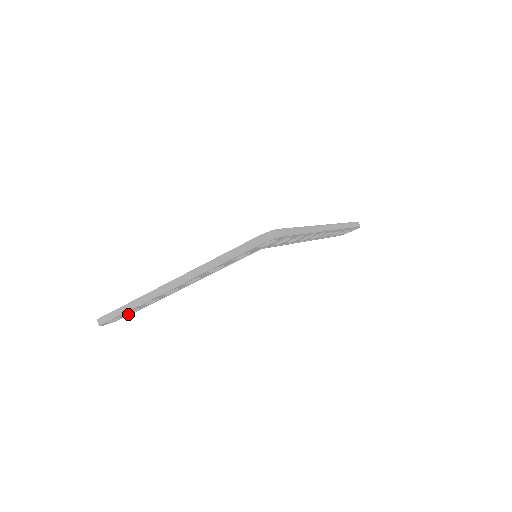
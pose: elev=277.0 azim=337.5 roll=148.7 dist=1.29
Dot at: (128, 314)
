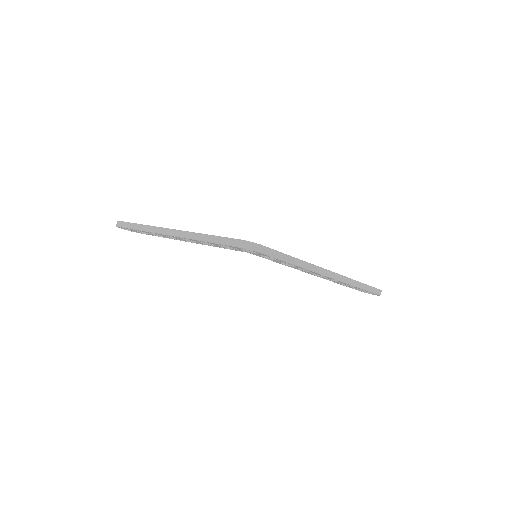
Dot at: occluded
